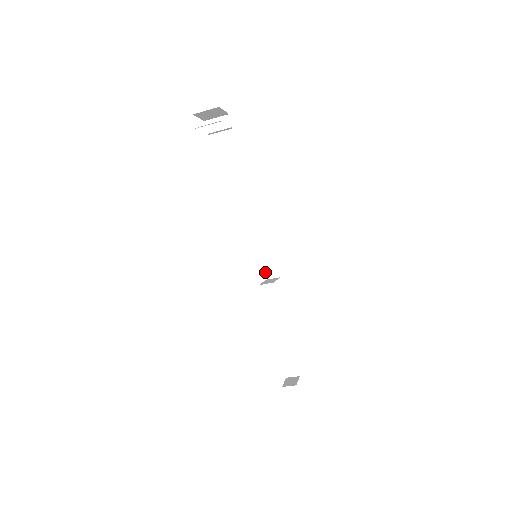
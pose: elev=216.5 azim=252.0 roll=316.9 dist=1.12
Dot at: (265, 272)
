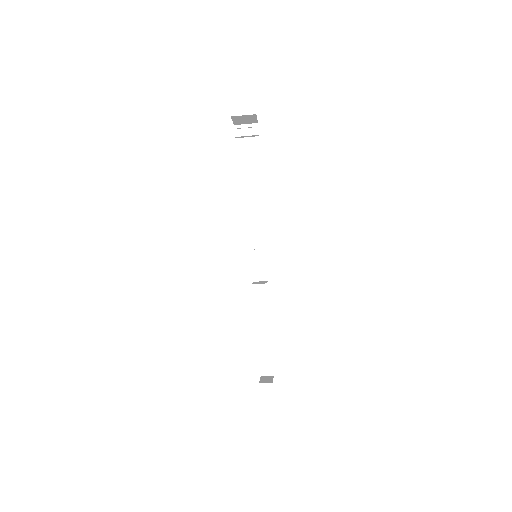
Dot at: (254, 274)
